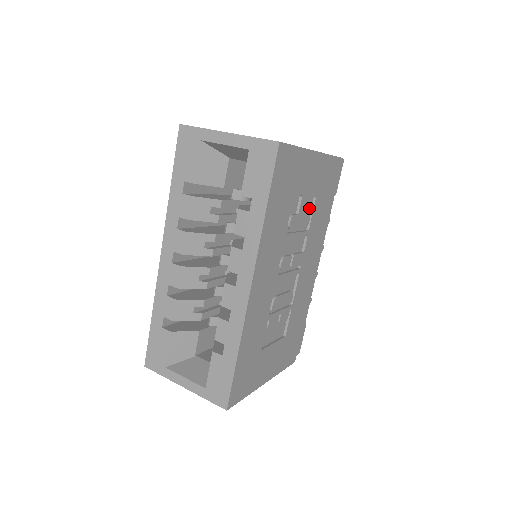
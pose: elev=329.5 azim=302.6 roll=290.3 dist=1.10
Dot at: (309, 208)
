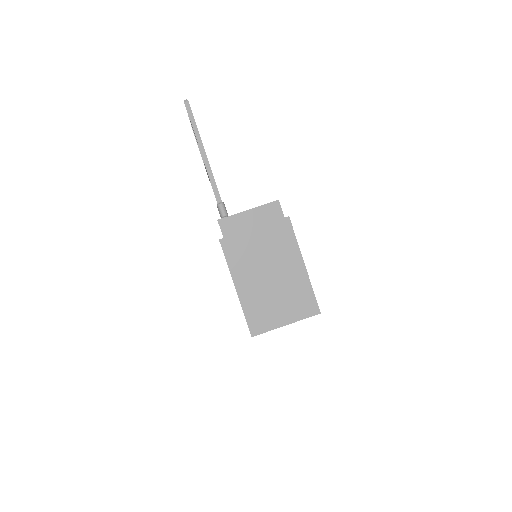
Dot at: occluded
